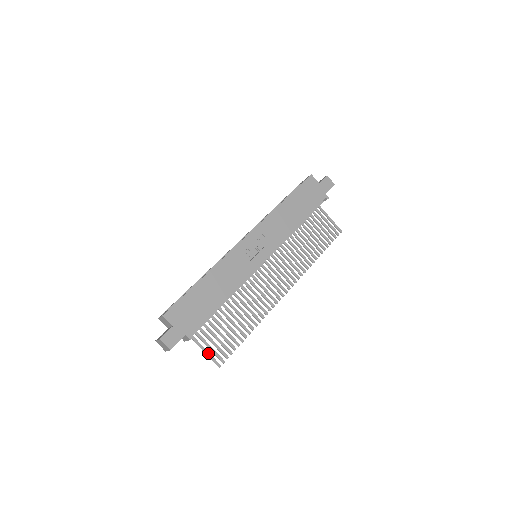
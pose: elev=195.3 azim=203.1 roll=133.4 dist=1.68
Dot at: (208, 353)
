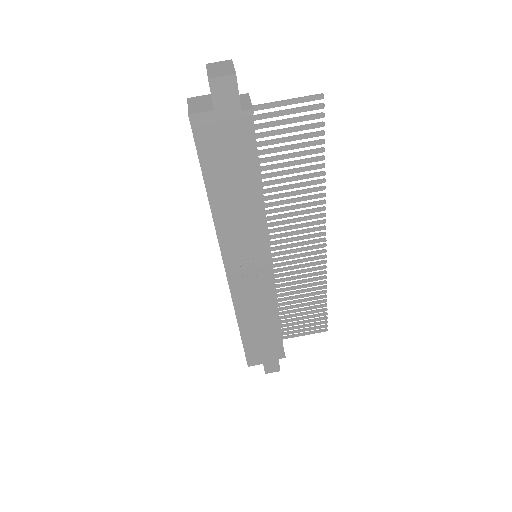
Dot at: (308, 334)
